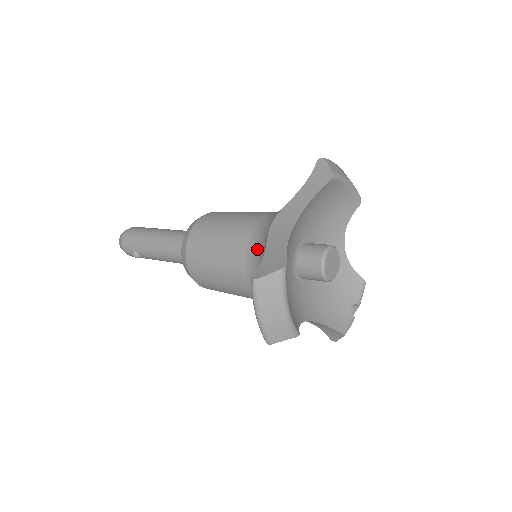
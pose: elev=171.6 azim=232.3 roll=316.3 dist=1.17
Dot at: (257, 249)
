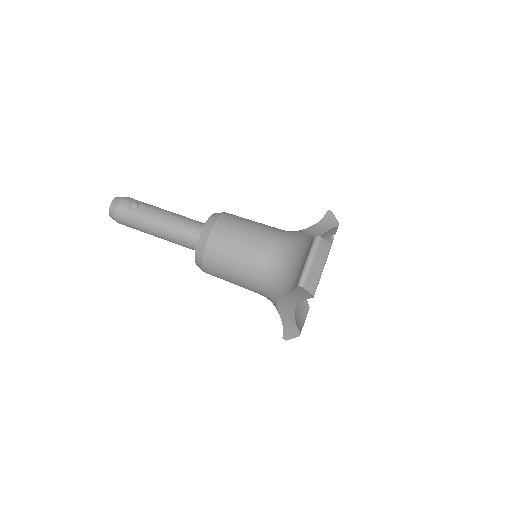
Dot at: occluded
